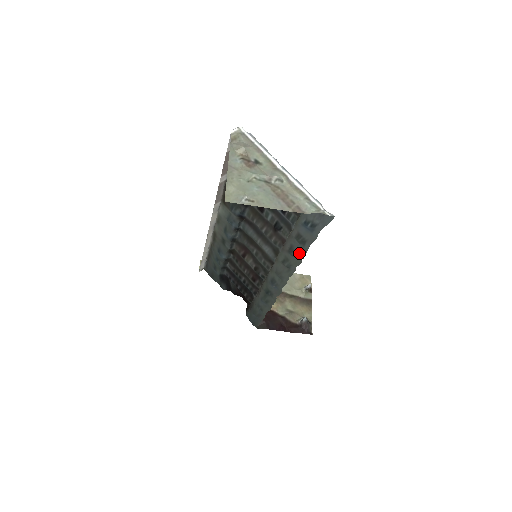
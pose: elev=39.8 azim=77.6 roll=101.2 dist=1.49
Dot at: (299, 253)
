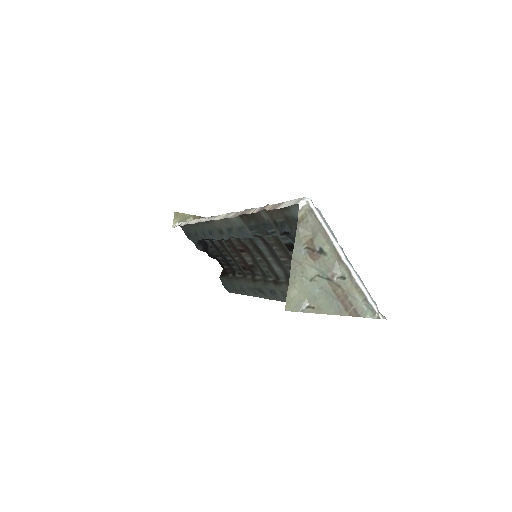
Dot at: occluded
